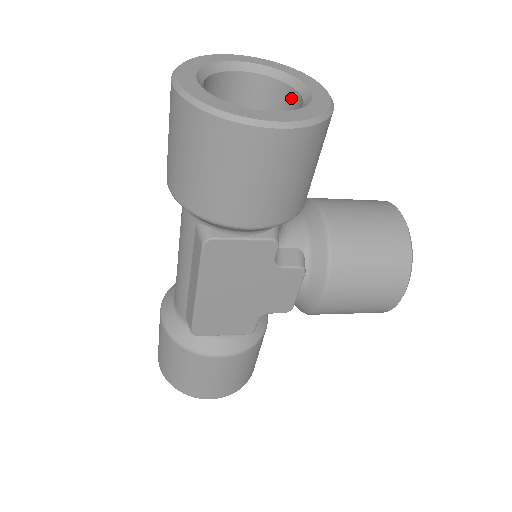
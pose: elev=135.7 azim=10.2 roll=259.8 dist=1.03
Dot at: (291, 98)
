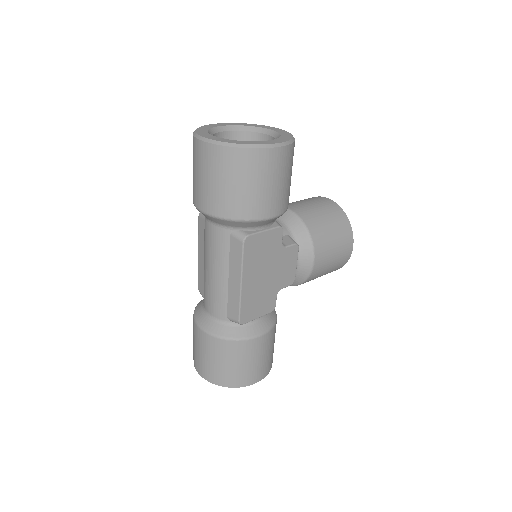
Dot at: (258, 139)
